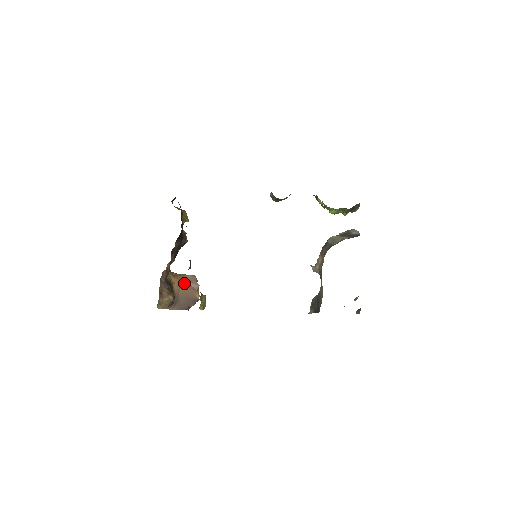
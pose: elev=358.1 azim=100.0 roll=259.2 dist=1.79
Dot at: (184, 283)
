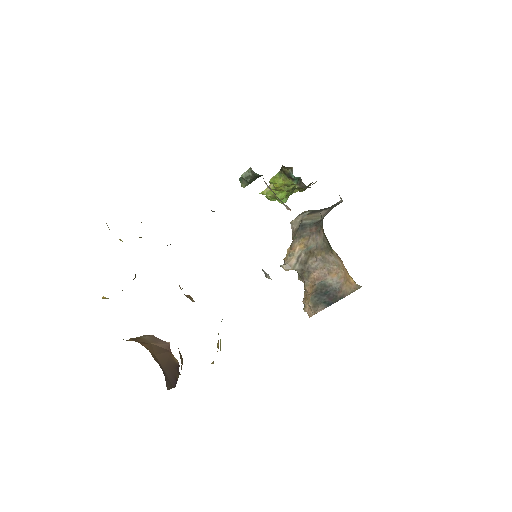
Dot at: (152, 346)
